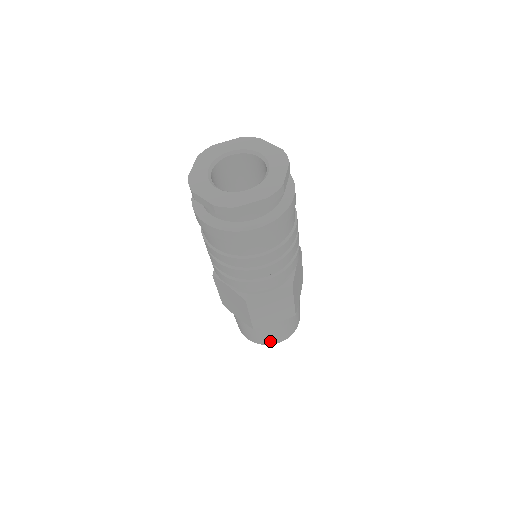
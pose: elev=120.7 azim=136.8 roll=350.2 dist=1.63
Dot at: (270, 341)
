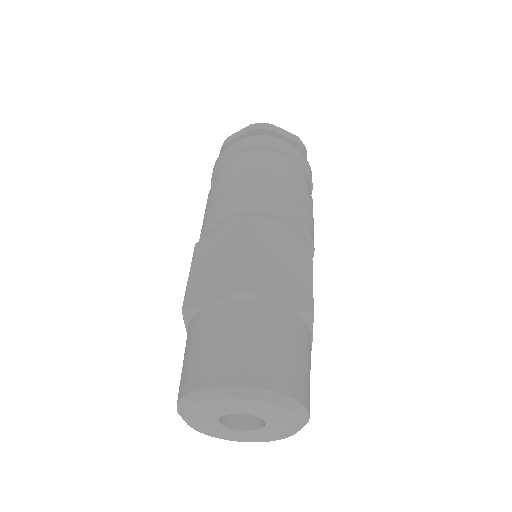
Dot at: (193, 377)
